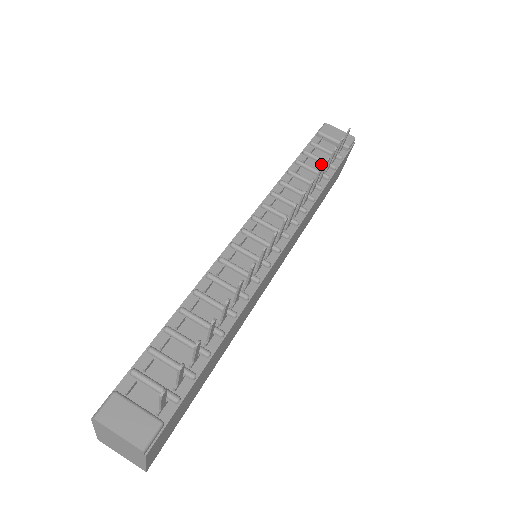
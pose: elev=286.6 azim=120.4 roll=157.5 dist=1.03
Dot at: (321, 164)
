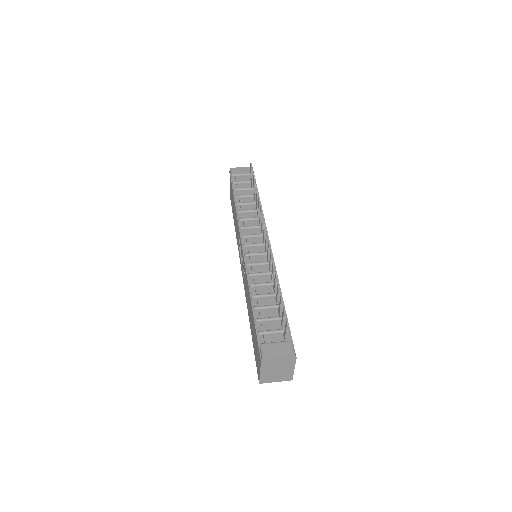
Dot at: (248, 191)
